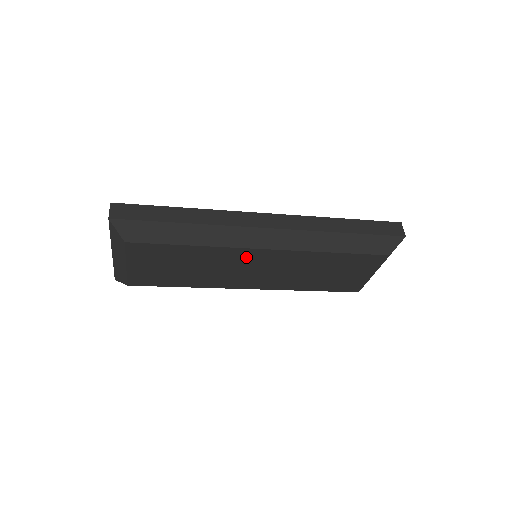
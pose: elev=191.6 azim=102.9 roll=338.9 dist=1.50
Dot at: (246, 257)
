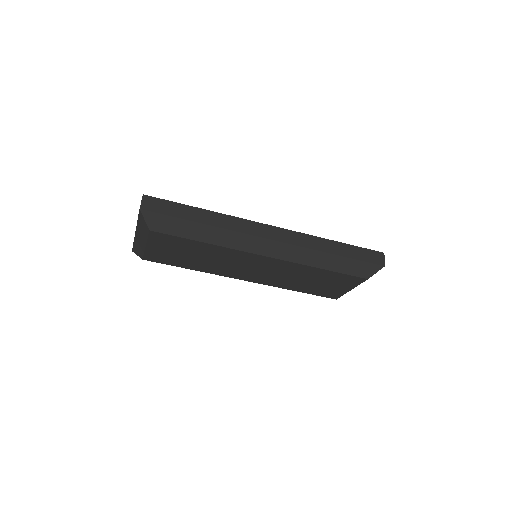
Dot at: (248, 258)
